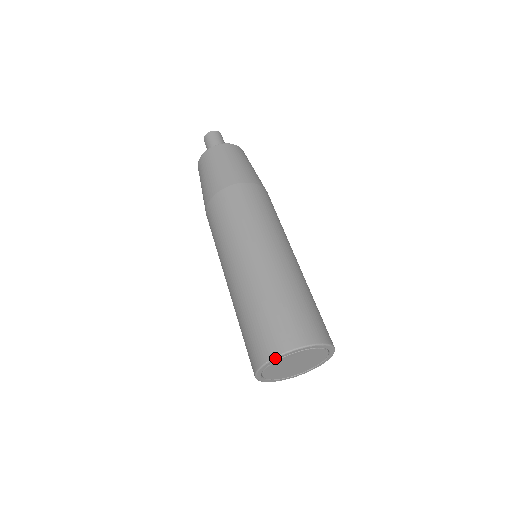
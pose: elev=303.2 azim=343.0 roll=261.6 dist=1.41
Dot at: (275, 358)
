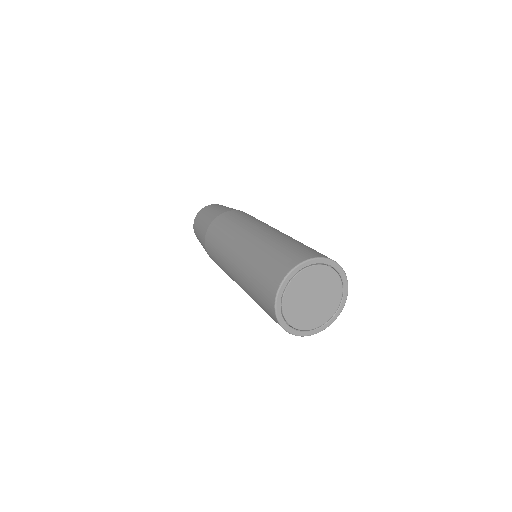
Dot at: (288, 274)
